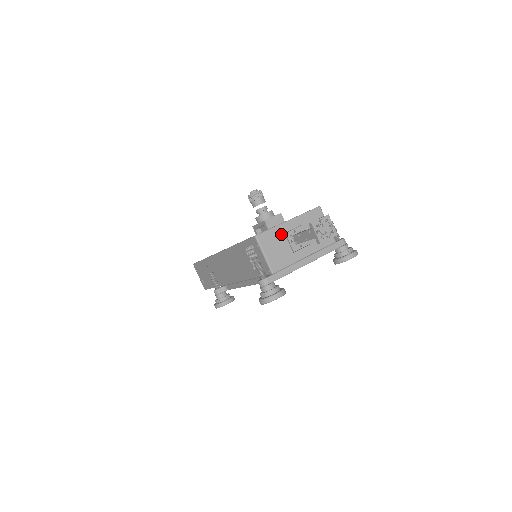
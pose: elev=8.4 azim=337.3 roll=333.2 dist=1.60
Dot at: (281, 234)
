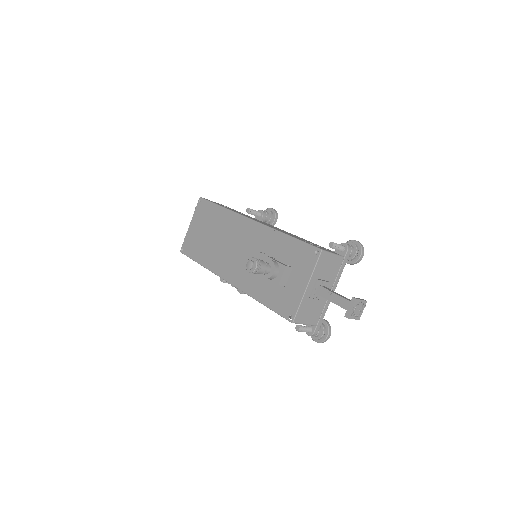
Dot at: (307, 301)
